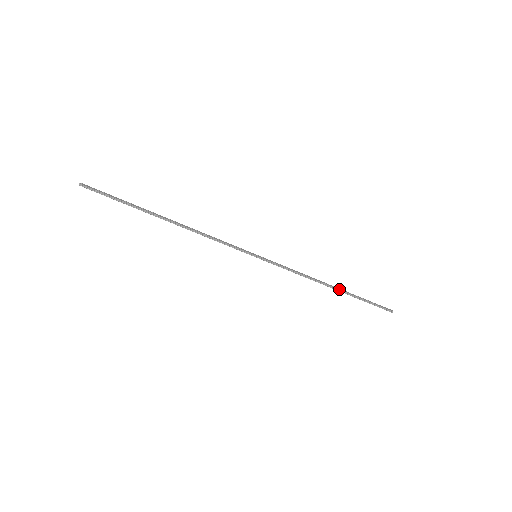
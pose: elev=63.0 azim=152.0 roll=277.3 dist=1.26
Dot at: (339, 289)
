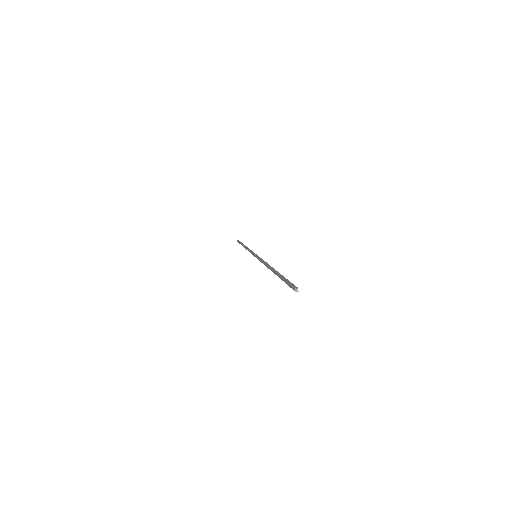
Dot at: occluded
